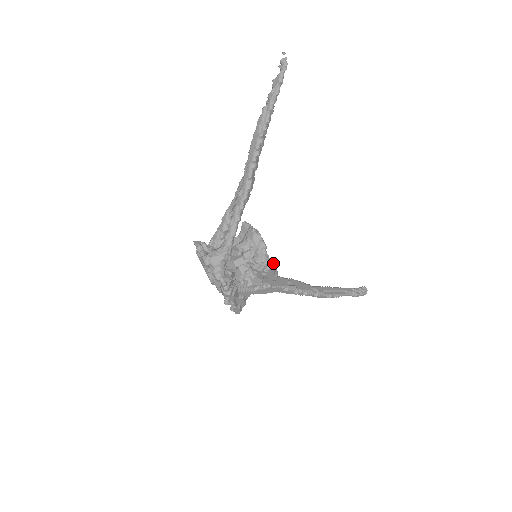
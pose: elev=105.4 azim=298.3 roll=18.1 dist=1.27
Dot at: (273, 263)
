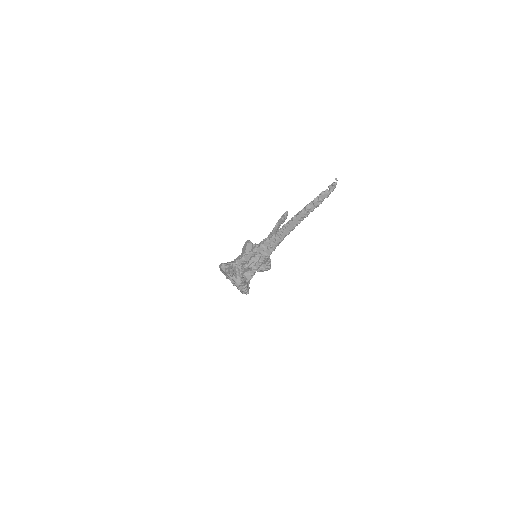
Dot at: occluded
